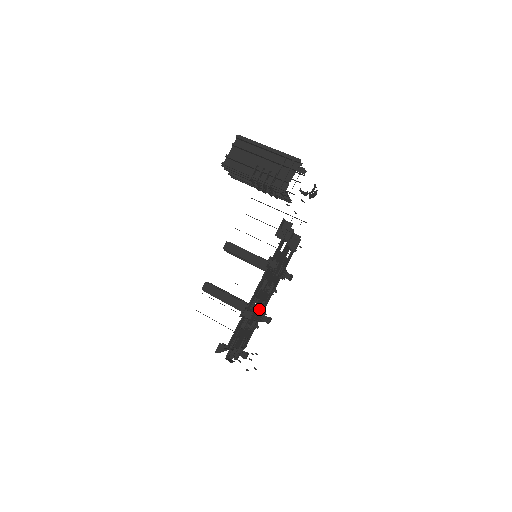
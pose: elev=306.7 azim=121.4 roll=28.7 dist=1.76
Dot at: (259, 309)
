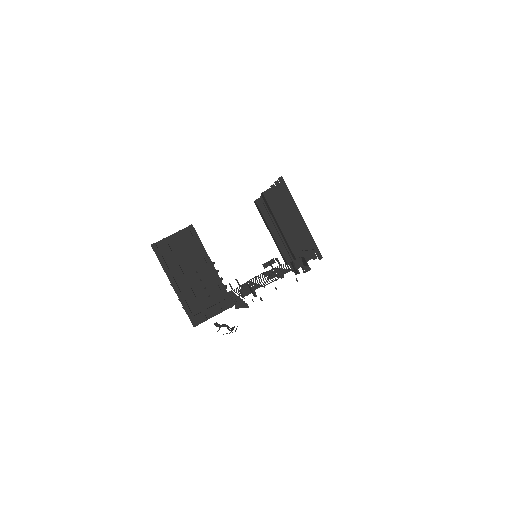
Dot at: occluded
